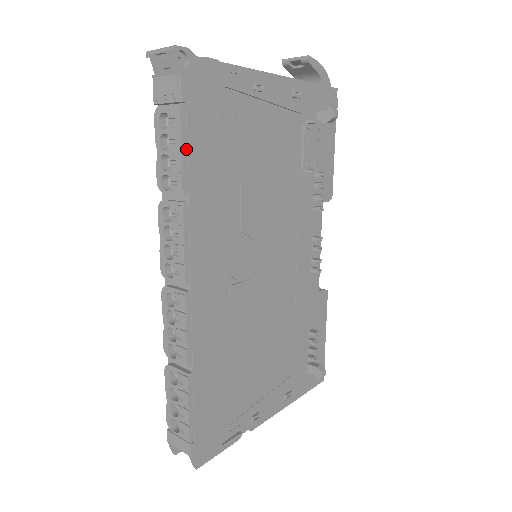
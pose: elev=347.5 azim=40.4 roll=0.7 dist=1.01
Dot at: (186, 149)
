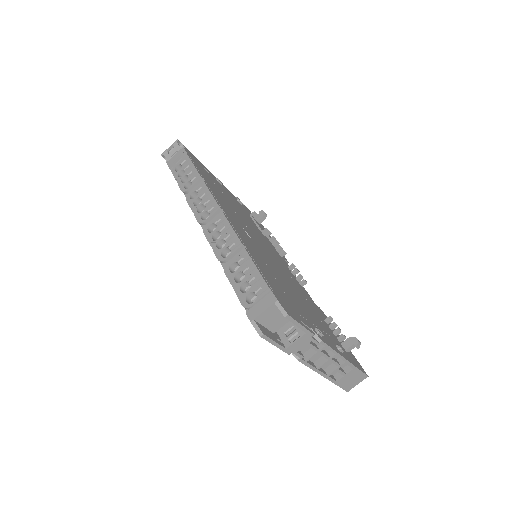
Dot at: (195, 167)
